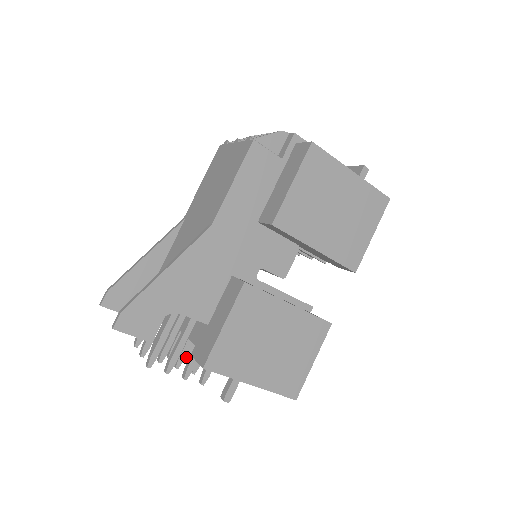
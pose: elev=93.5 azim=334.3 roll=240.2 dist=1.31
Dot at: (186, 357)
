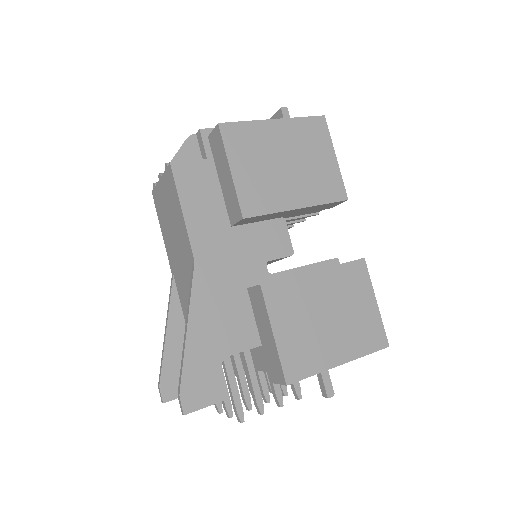
Dot at: (270, 387)
